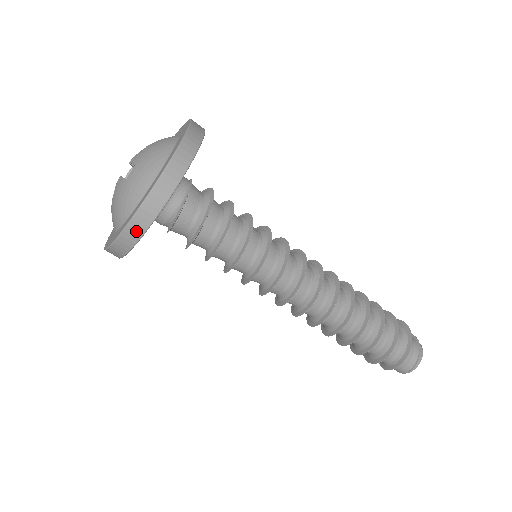
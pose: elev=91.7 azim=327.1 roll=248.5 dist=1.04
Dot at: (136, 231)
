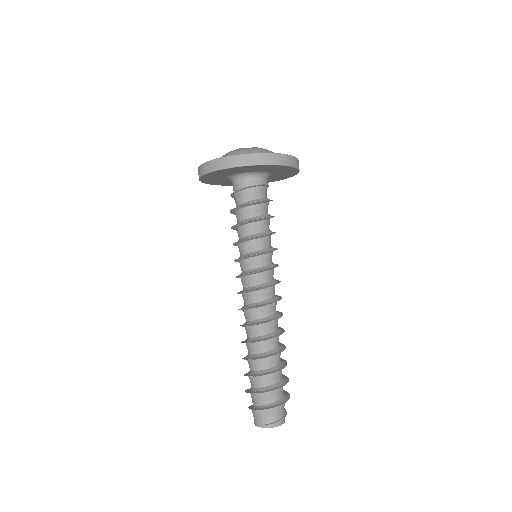
Dot at: (220, 165)
